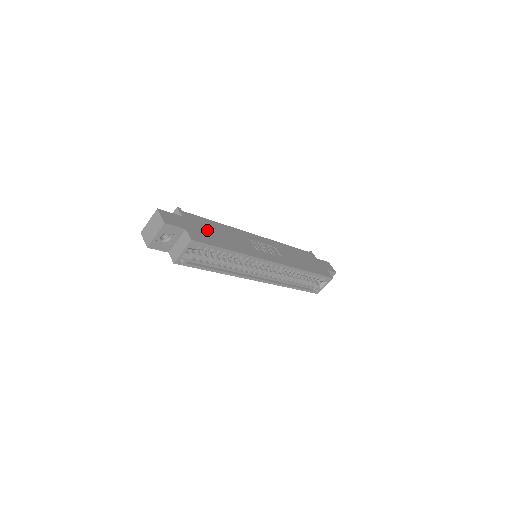
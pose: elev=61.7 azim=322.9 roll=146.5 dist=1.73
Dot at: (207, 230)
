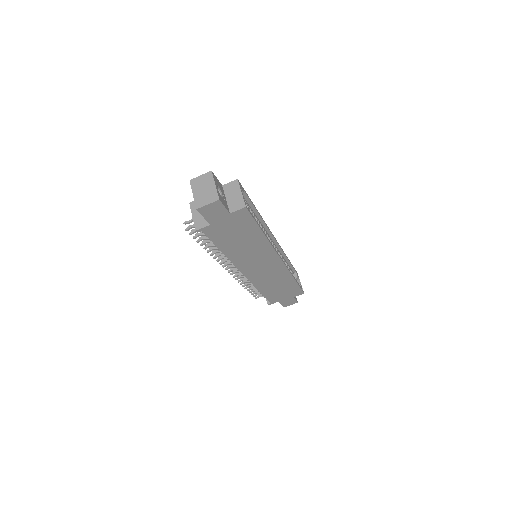
Dot at: occluded
